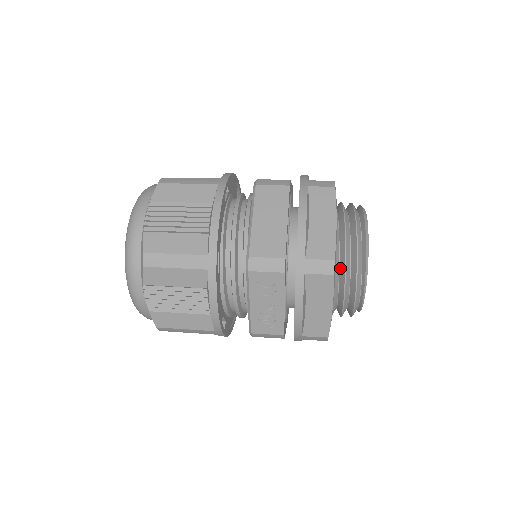
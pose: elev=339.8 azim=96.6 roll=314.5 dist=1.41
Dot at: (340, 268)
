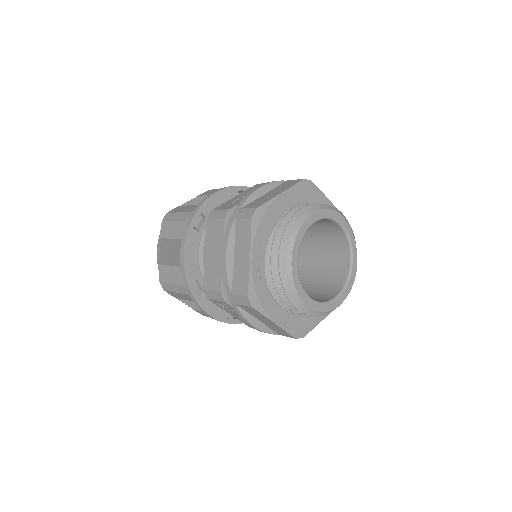
Dot at: occluded
